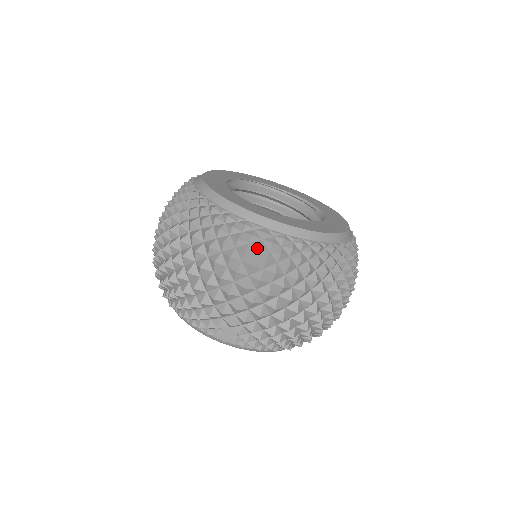
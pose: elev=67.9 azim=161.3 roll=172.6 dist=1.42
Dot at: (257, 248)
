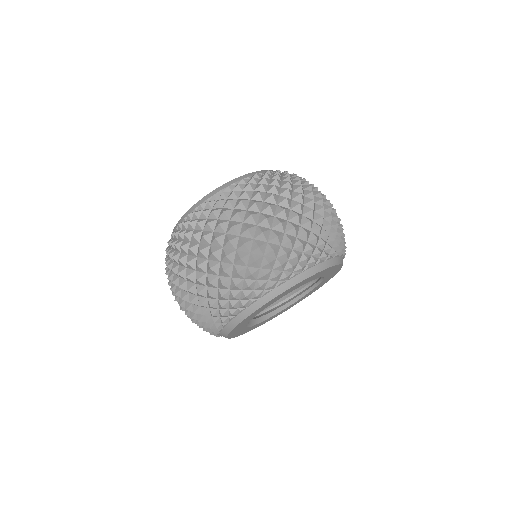
Dot at: (217, 203)
